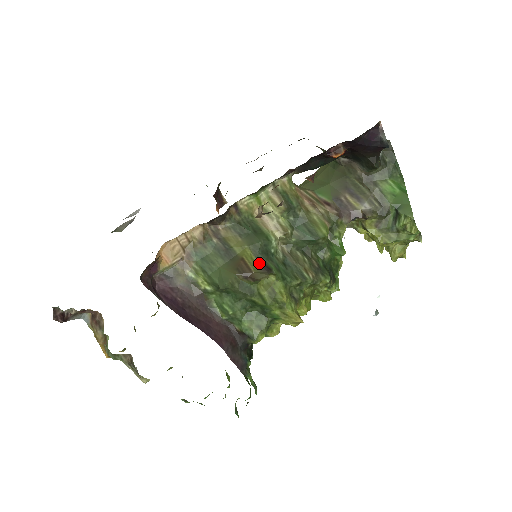
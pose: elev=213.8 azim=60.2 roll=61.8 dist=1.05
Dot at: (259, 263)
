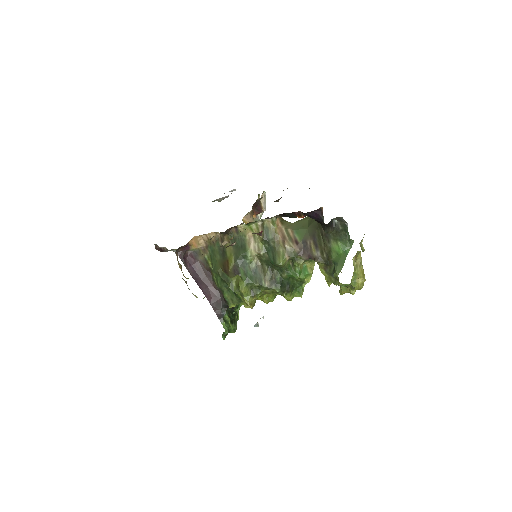
Dot at: (234, 267)
